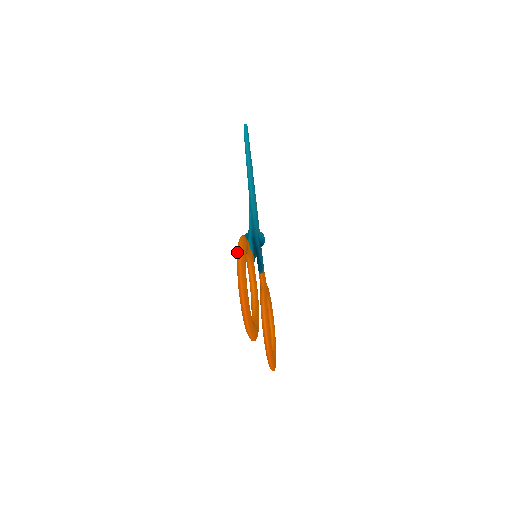
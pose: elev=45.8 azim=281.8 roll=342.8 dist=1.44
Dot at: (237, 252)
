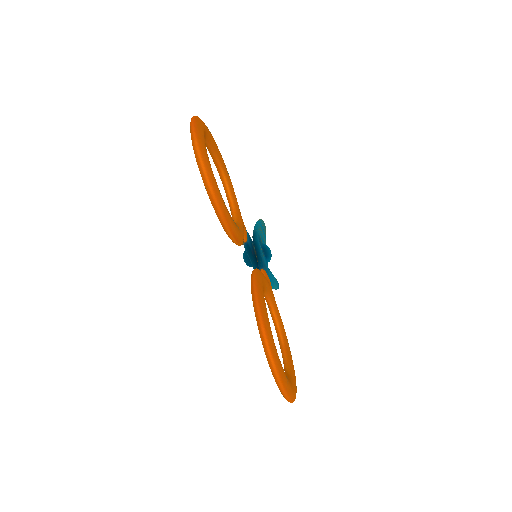
Dot at: occluded
